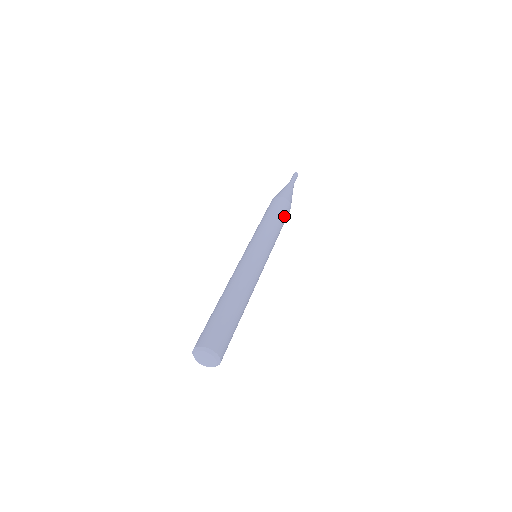
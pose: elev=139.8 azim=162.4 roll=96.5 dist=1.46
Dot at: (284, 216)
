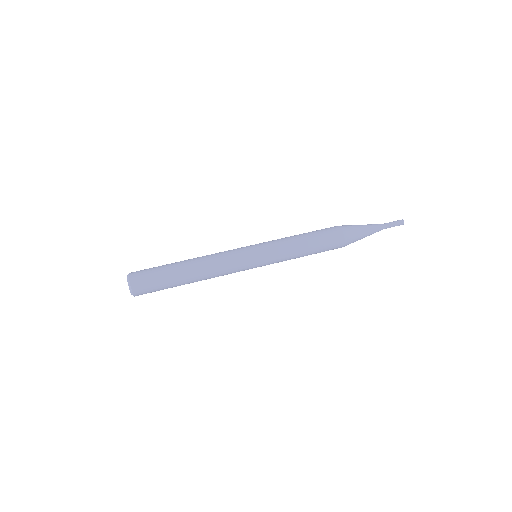
Dot at: occluded
